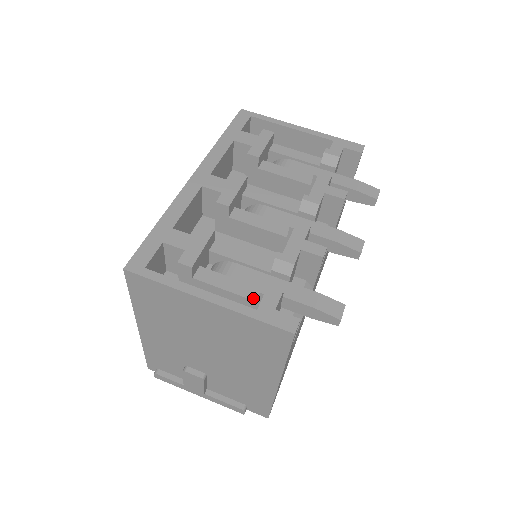
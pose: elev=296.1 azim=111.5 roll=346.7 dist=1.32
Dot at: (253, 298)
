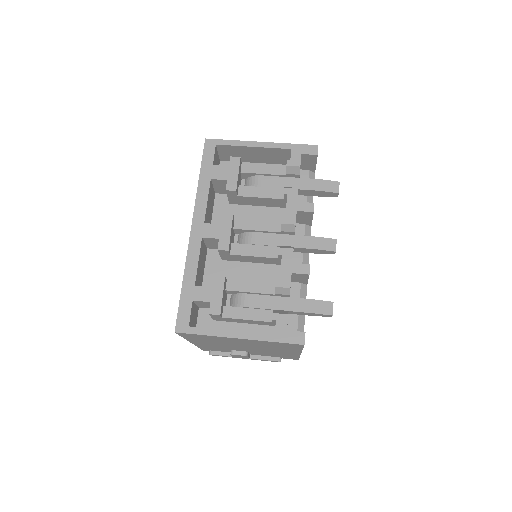
Dot at: (268, 320)
